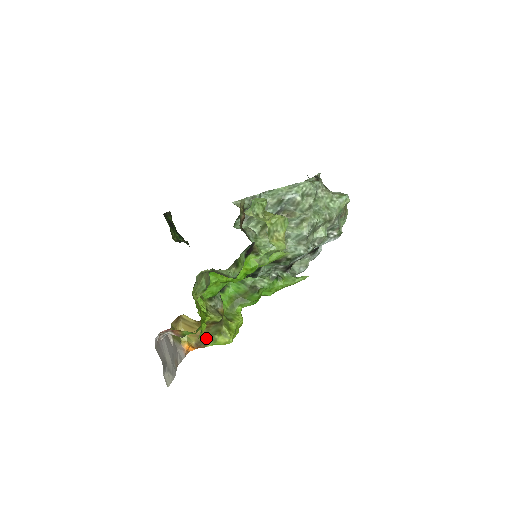
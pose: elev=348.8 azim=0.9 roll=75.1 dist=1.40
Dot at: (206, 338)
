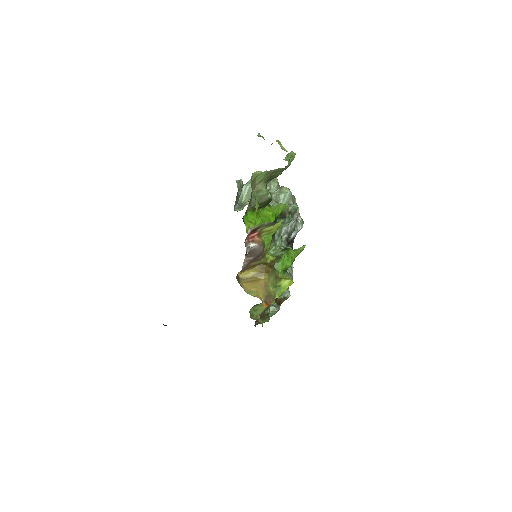
Dot at: (270, 290)
